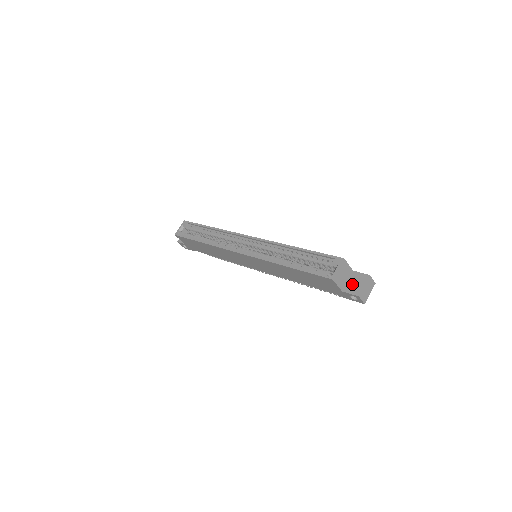
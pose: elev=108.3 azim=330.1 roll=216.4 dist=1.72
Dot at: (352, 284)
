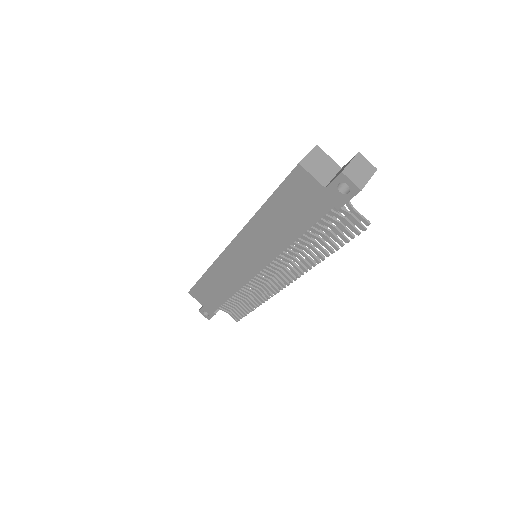
Dot at: (337, 174)
